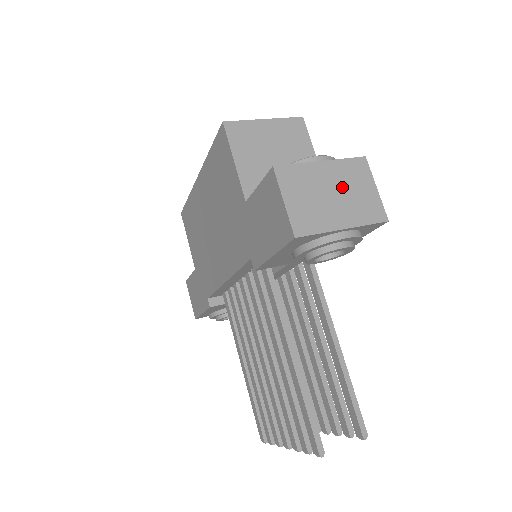
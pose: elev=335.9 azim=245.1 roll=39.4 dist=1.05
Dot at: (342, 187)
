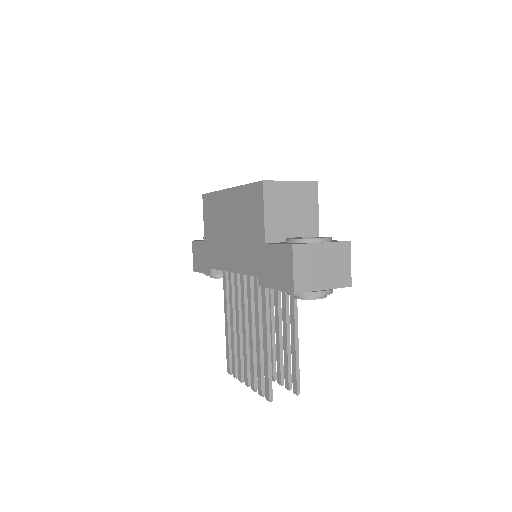
Dot at: (330, 262)
